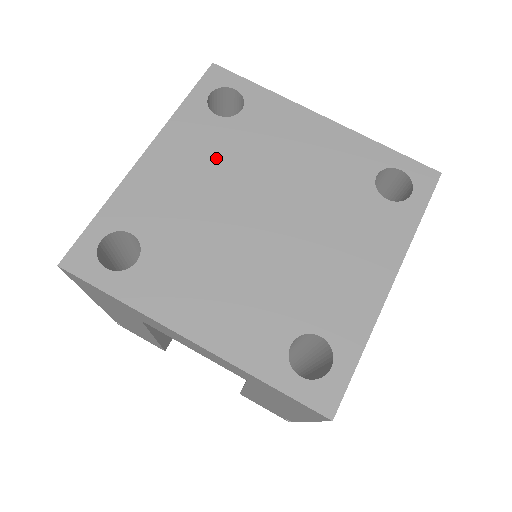
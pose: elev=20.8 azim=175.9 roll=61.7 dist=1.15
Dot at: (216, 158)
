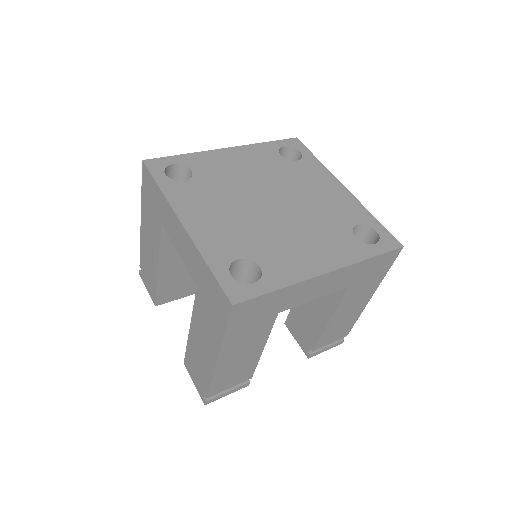
Dot at: (265, 169)
